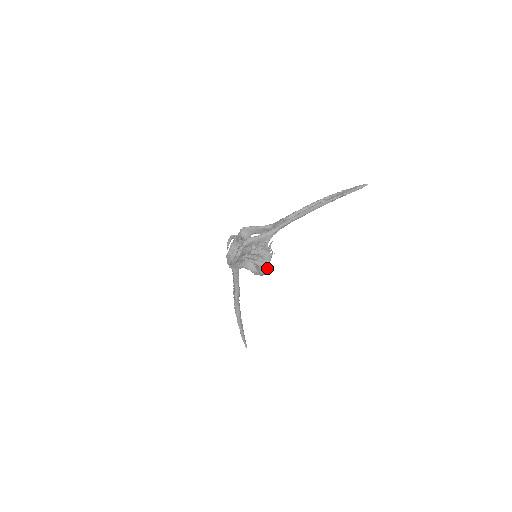
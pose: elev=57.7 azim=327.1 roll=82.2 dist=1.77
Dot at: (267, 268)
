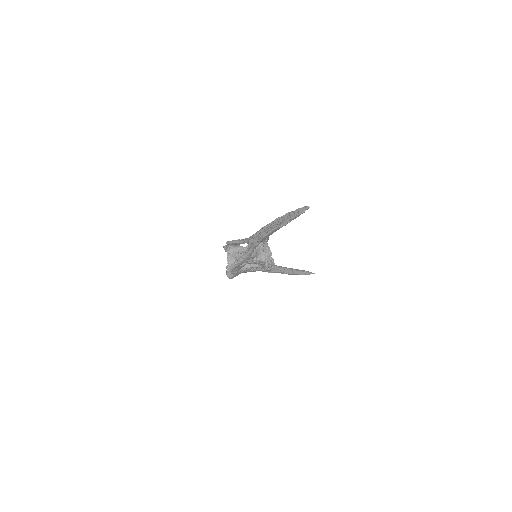
Dot at: (269, 270)
